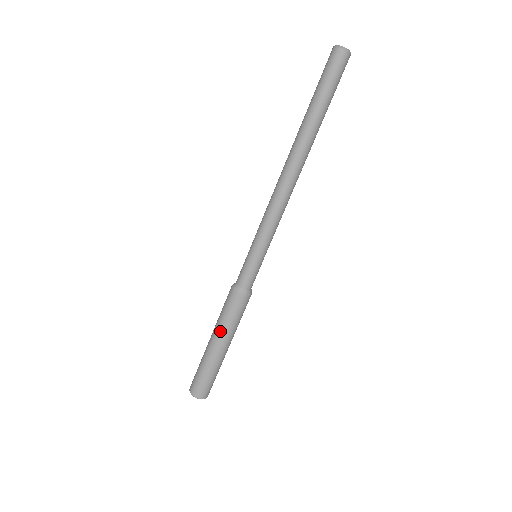
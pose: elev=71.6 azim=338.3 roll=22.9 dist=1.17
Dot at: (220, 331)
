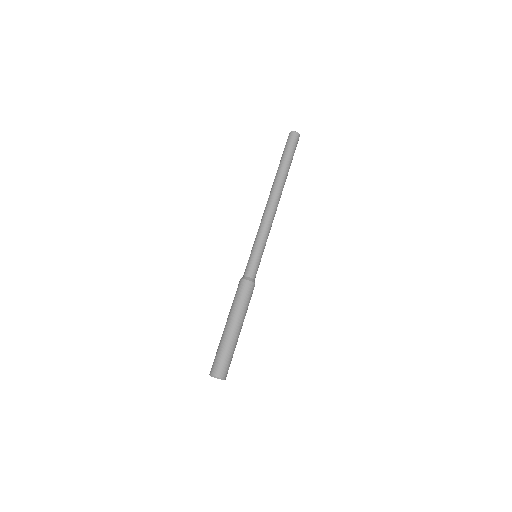
Dot at: (229, 312)
